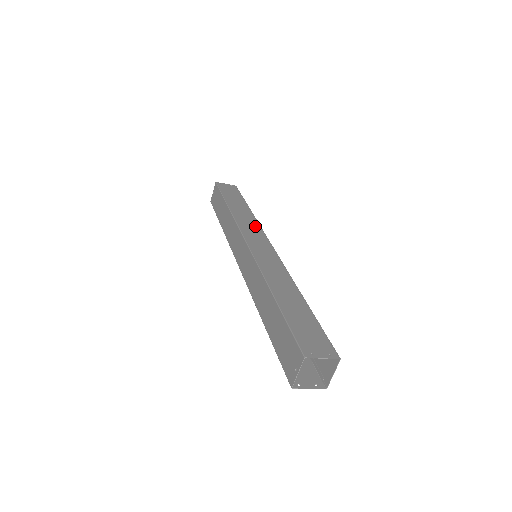
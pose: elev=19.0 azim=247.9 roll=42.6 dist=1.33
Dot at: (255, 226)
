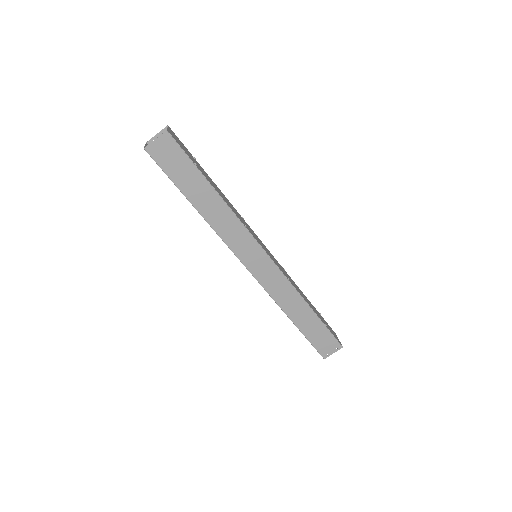
Dot at: occluded
